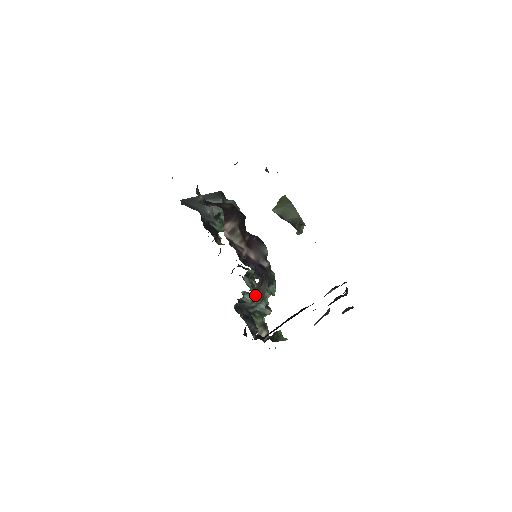
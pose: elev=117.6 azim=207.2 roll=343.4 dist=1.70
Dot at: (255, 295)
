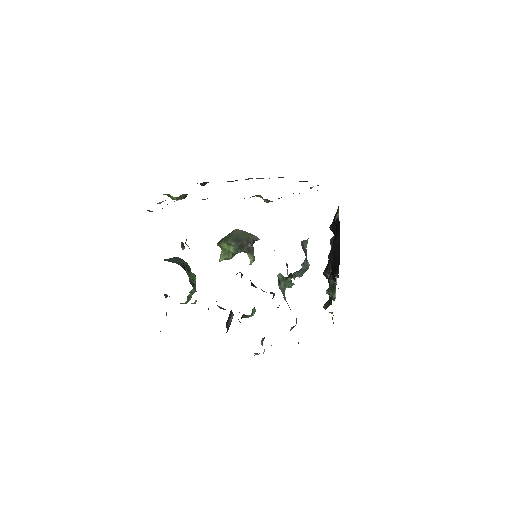
Dot at: occluded
